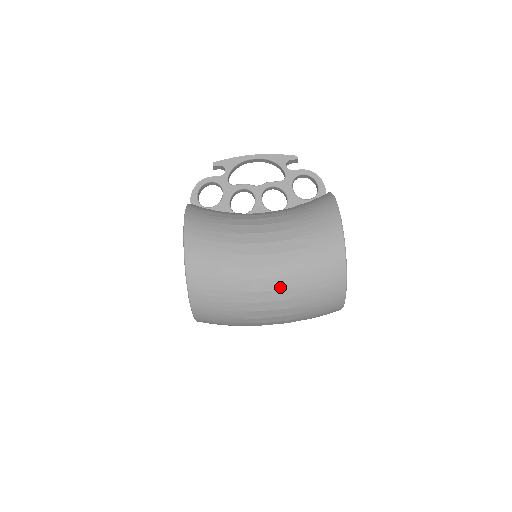
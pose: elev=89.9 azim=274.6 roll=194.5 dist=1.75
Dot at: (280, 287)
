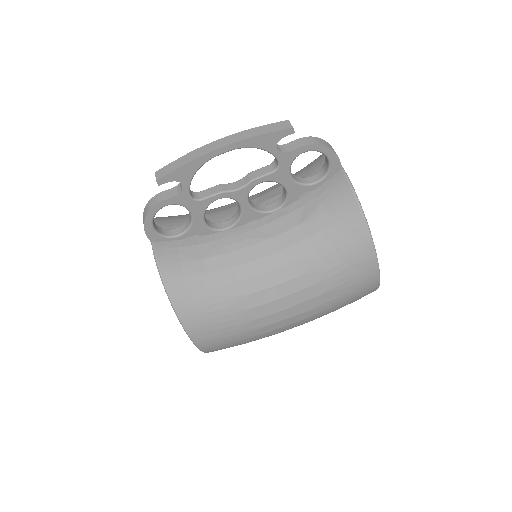
Dot at: occluded
